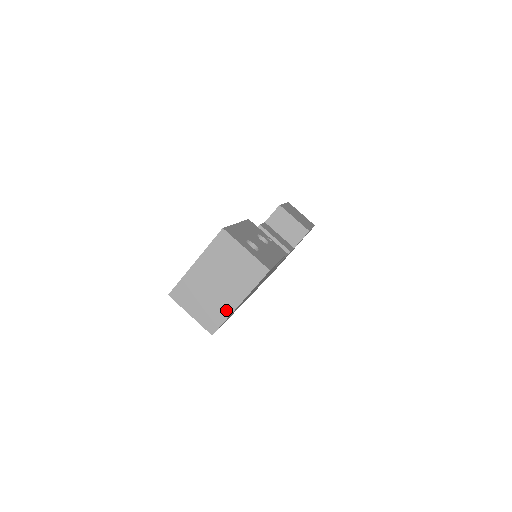
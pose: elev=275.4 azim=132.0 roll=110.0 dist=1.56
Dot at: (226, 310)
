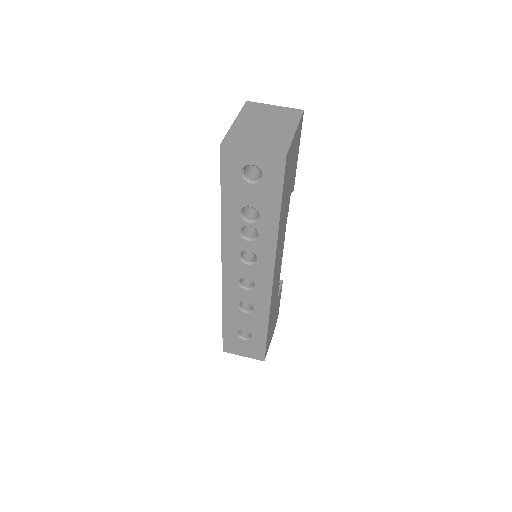
Dot at: (286, 138)
